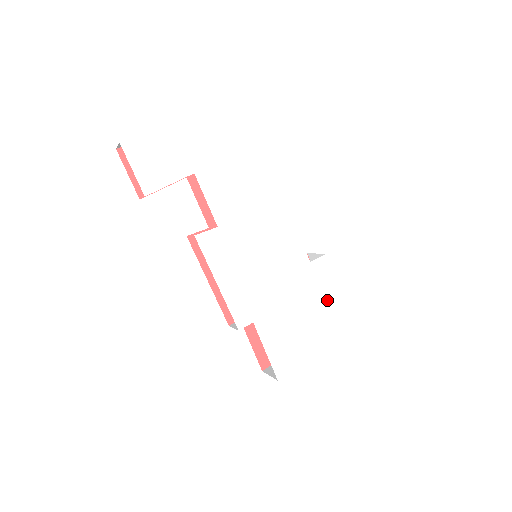
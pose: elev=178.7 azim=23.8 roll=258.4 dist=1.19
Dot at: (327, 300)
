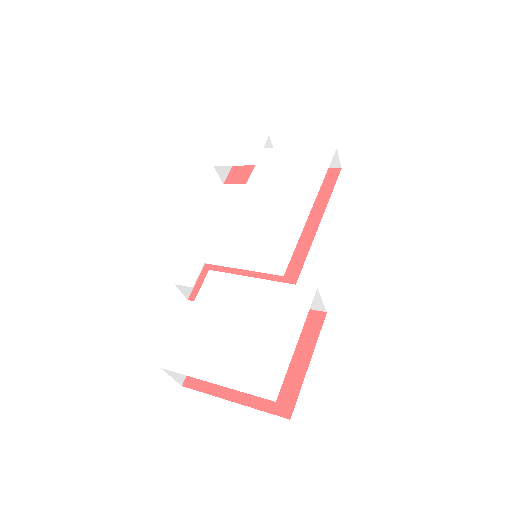
Dot at: (277, 335)
